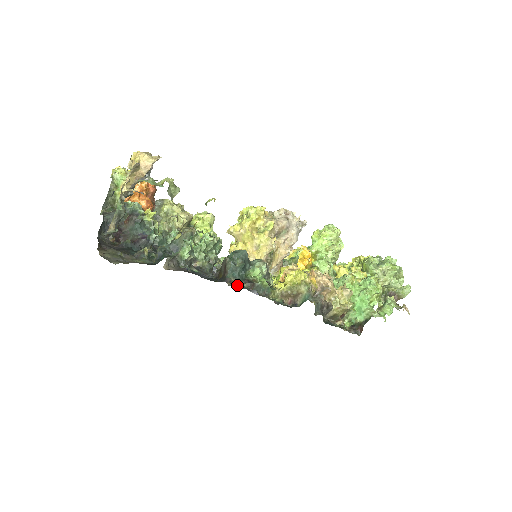
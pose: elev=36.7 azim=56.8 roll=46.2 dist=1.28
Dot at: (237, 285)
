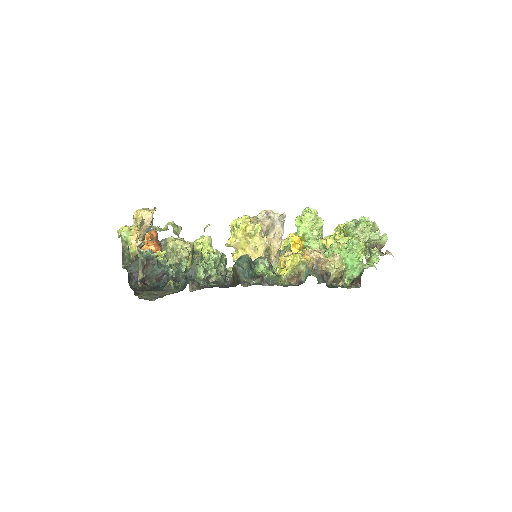
Dot at: (250, 283)
